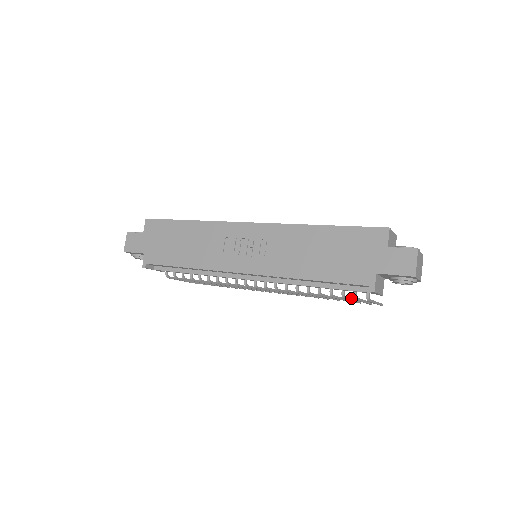
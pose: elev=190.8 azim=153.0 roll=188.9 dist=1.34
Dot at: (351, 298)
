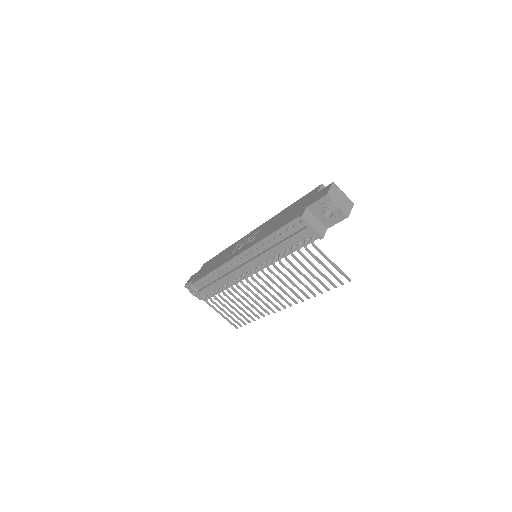
Dot at: occluded
